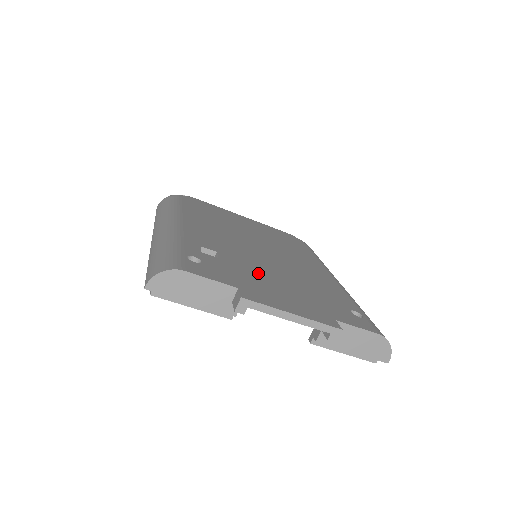
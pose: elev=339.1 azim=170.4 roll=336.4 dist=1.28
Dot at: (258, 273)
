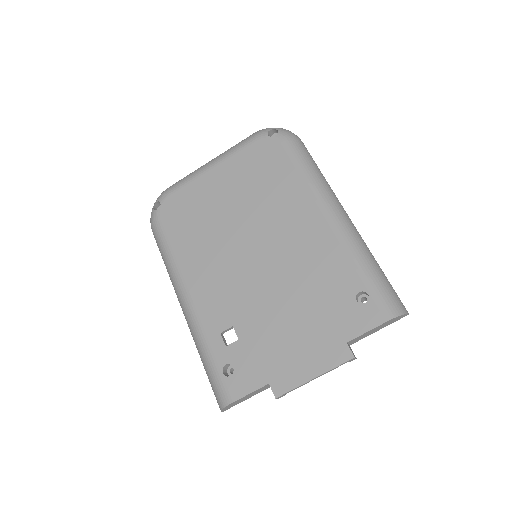
Dot at: (270, 326)
